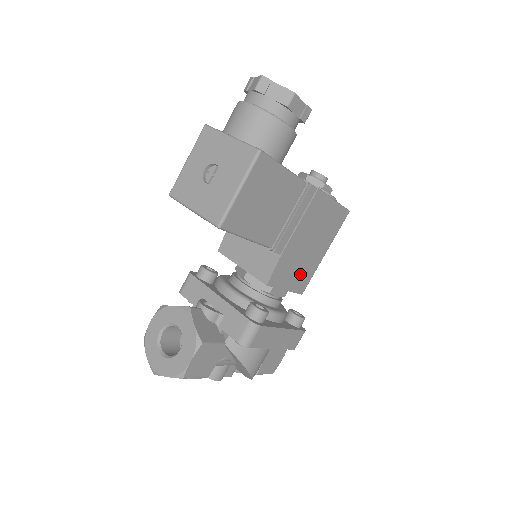
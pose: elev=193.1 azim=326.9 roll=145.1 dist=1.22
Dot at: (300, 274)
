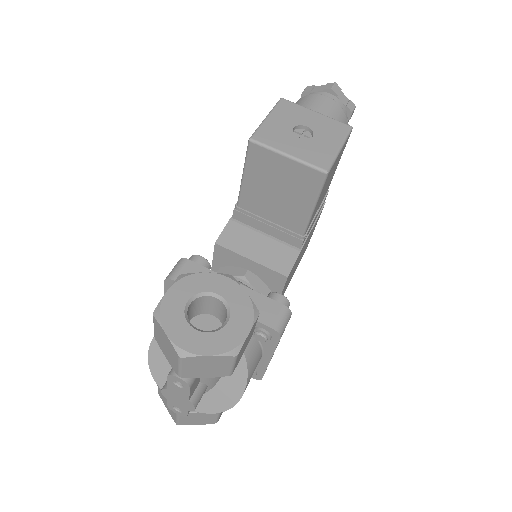
Dot at: (285, 287)
